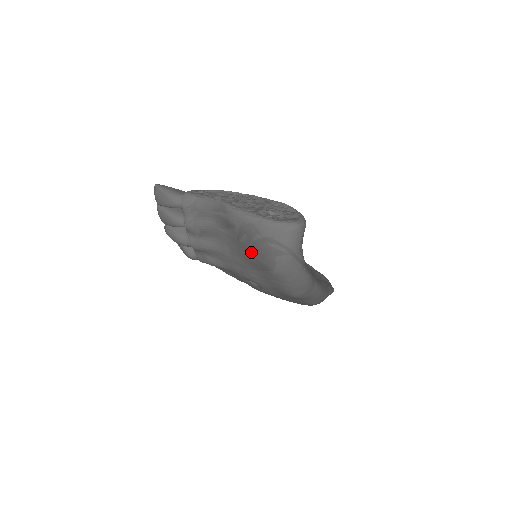
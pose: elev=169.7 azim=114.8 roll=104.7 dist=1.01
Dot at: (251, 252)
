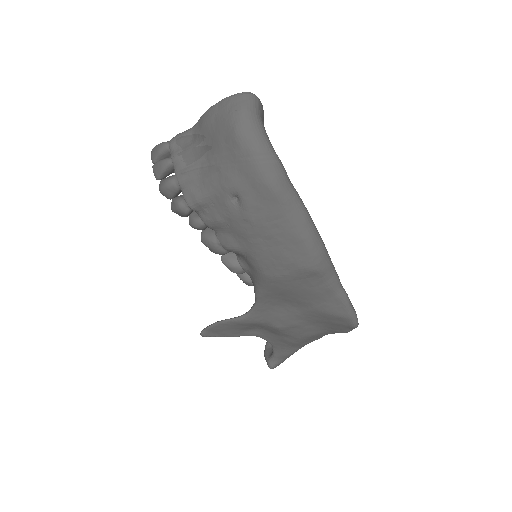
Dot at: (220, 136)
